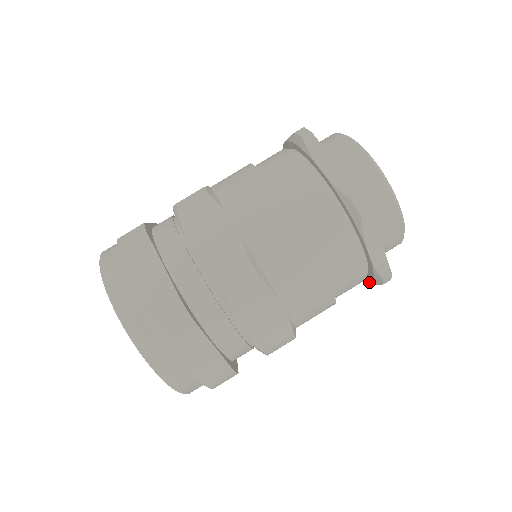
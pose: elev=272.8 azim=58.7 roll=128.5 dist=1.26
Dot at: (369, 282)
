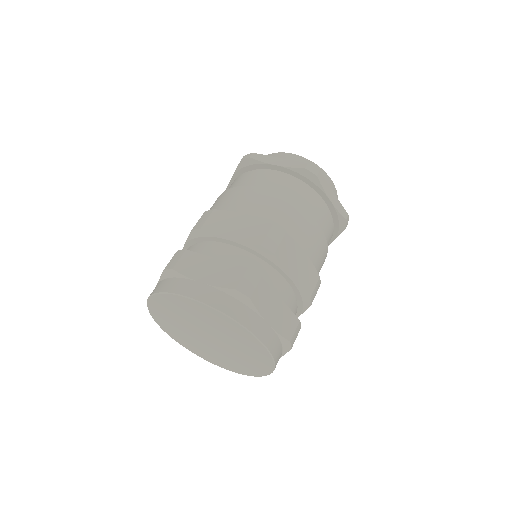
Dot at: (321, 191)
